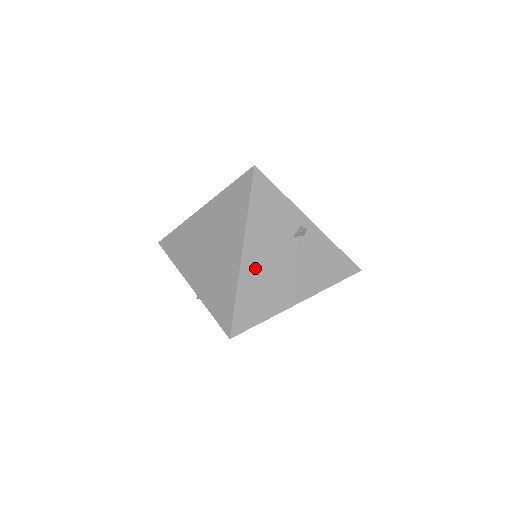
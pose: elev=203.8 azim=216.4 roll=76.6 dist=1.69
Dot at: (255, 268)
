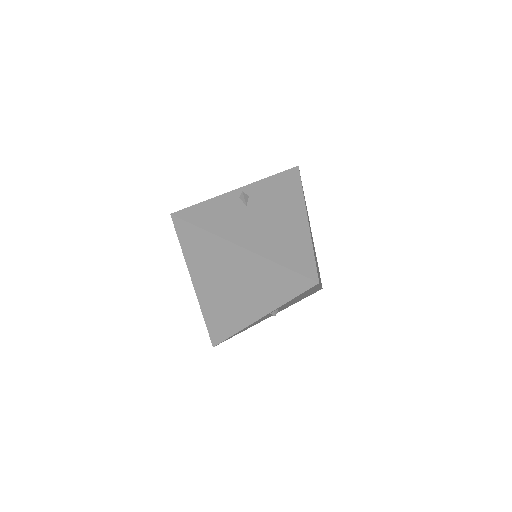
Dot at: (261, 242)
